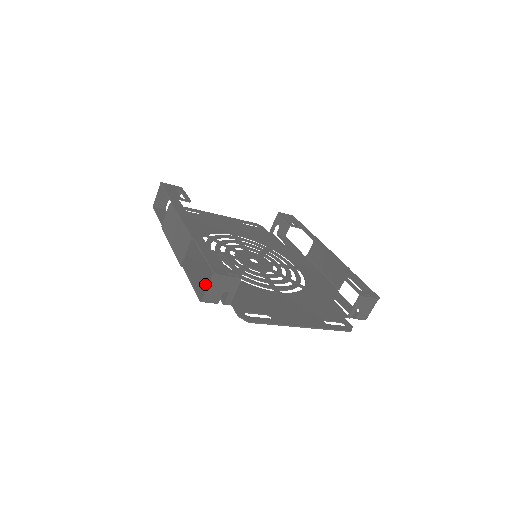
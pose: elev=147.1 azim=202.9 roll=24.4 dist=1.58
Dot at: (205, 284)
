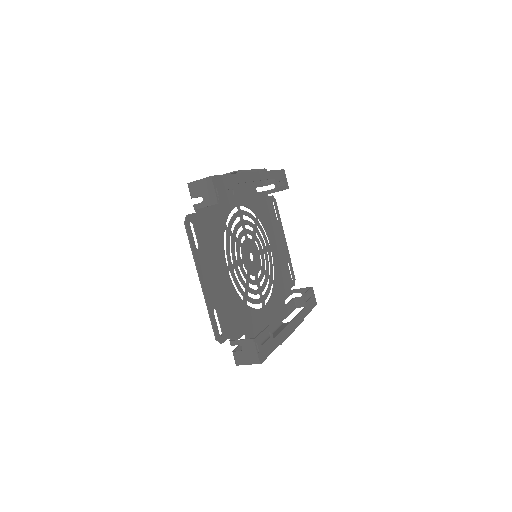
Dot at: occluded
